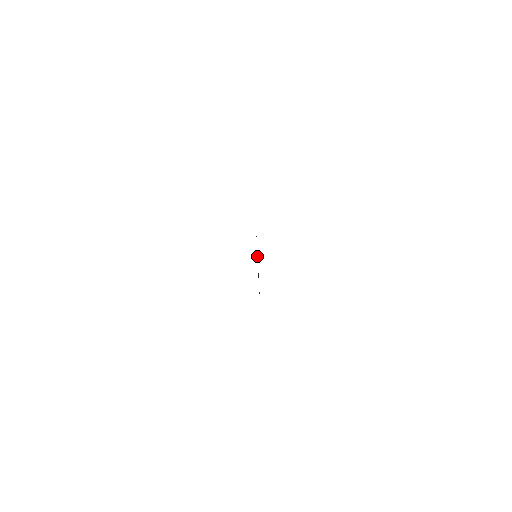
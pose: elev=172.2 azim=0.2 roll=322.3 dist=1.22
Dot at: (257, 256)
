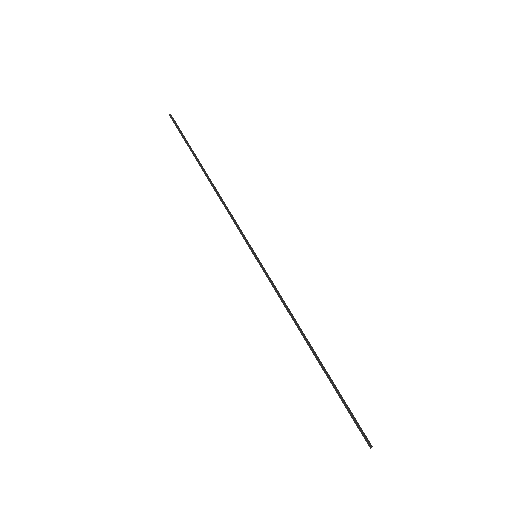
Dot at: (269, 281)
